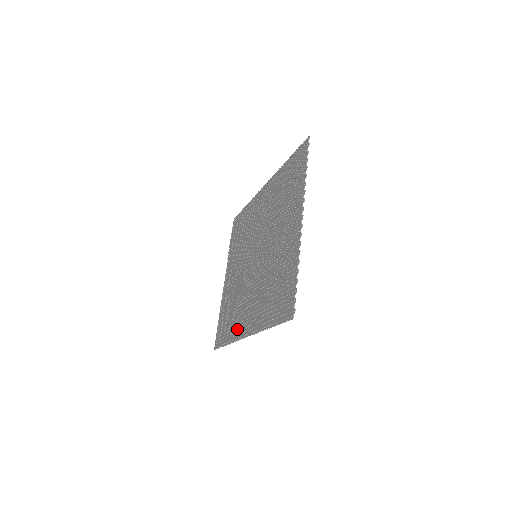
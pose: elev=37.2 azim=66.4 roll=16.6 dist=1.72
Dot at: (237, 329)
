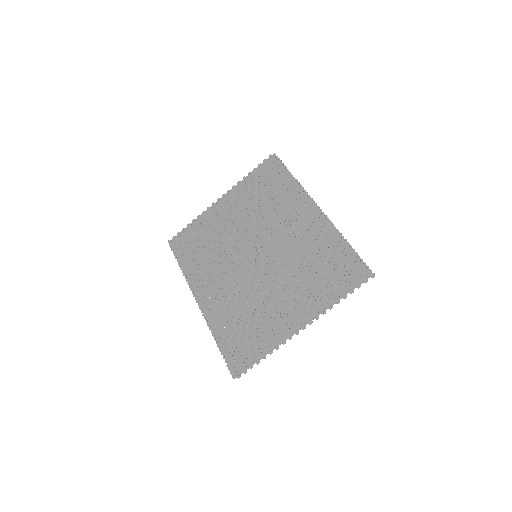
Dot at: (196, 278)
